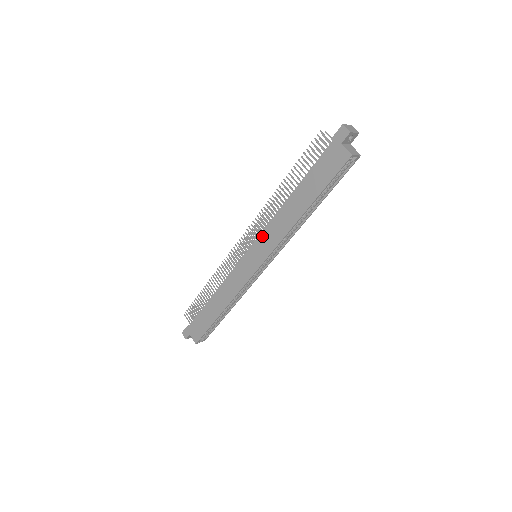
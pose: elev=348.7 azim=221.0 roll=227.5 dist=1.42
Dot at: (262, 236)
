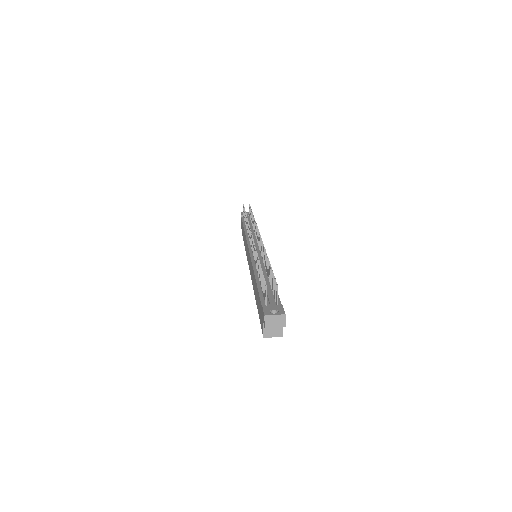
Dot at: (250, 260)
